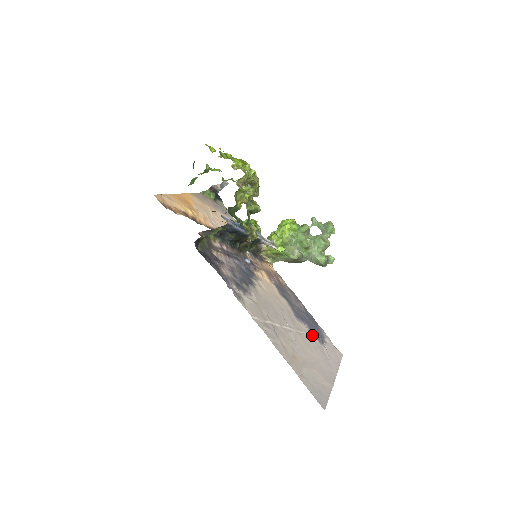
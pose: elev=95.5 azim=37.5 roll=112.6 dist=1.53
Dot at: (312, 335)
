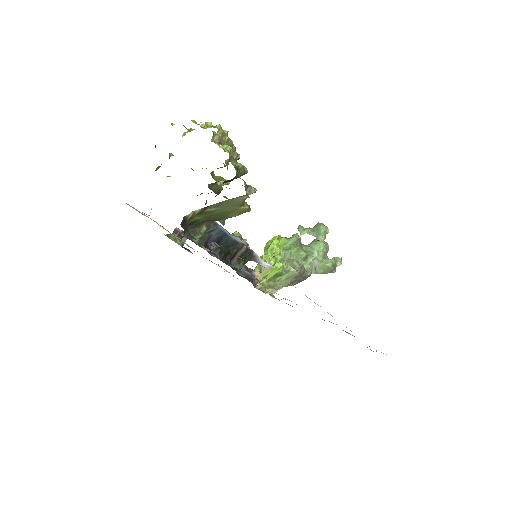
Dot at: occluded
